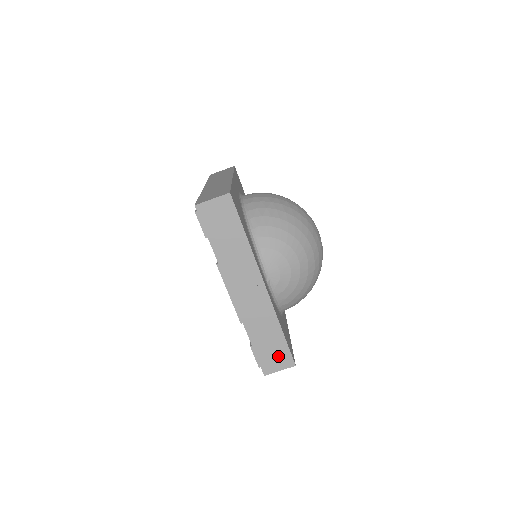
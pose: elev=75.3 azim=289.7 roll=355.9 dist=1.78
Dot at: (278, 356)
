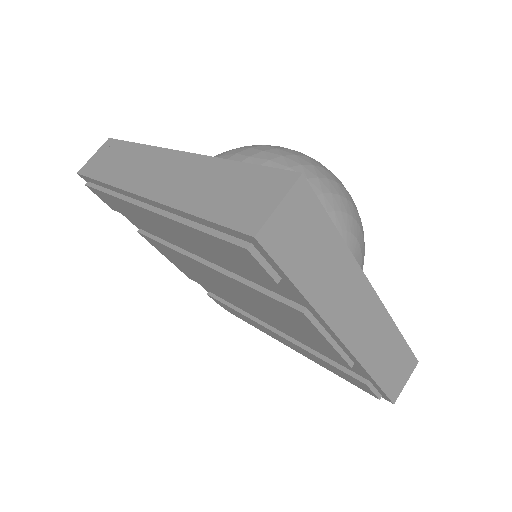
Dot at: (402, 368)
